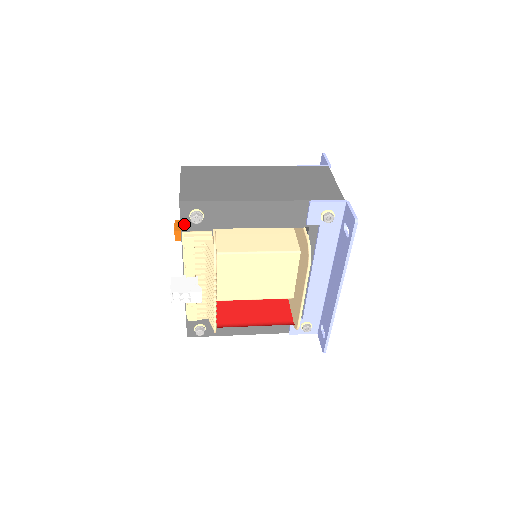
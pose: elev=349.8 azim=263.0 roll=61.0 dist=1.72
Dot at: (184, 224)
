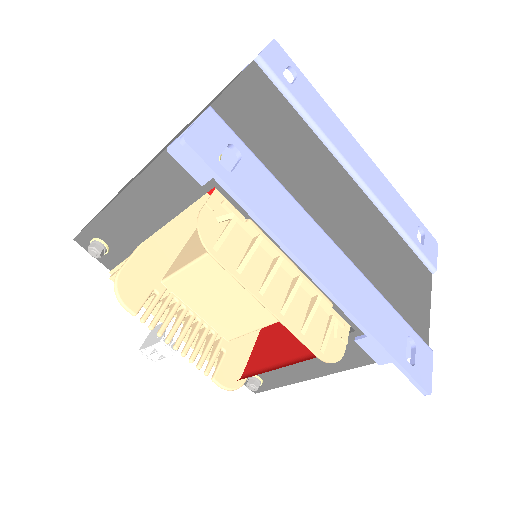
Dot at: (104, 262)
